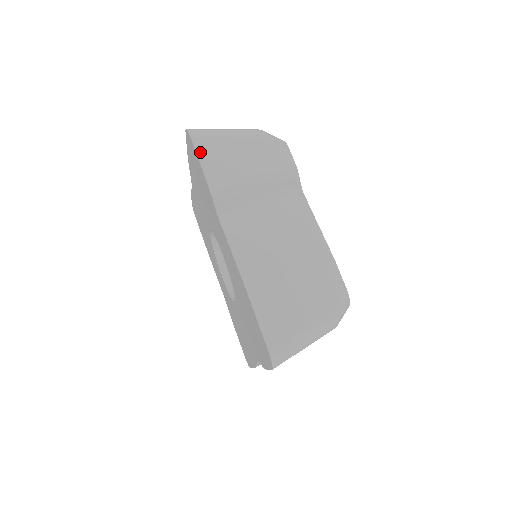
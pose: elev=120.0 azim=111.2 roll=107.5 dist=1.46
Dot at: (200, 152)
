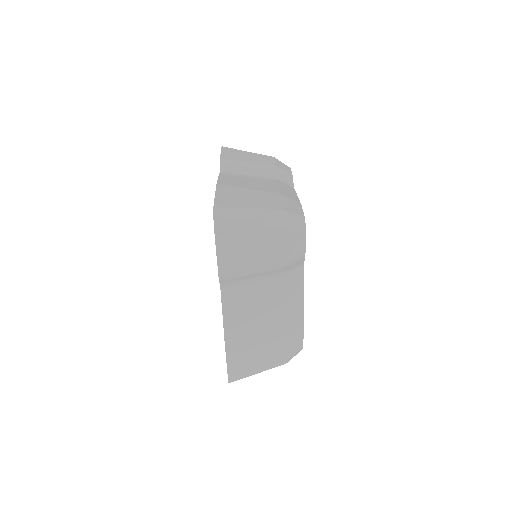
Dot at: (219, 243)
